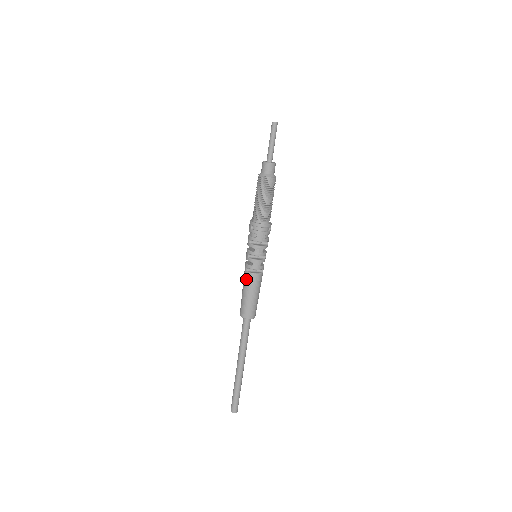
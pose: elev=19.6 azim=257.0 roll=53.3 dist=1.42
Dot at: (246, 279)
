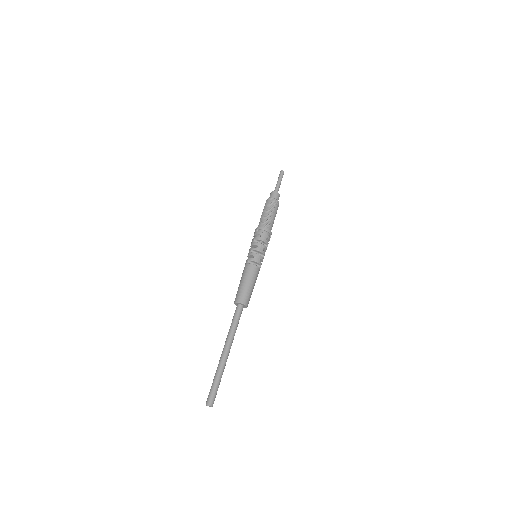
Dot at: (246, 269)
